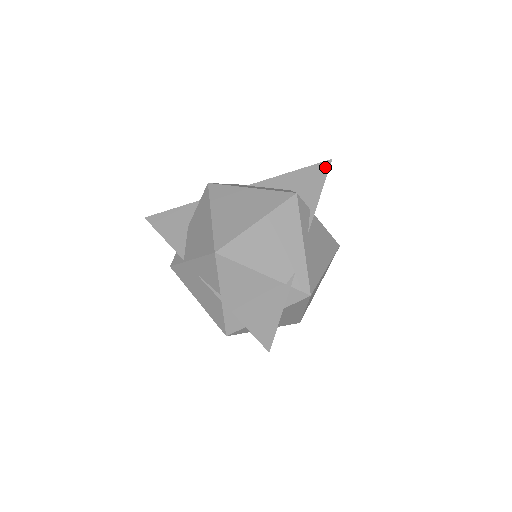
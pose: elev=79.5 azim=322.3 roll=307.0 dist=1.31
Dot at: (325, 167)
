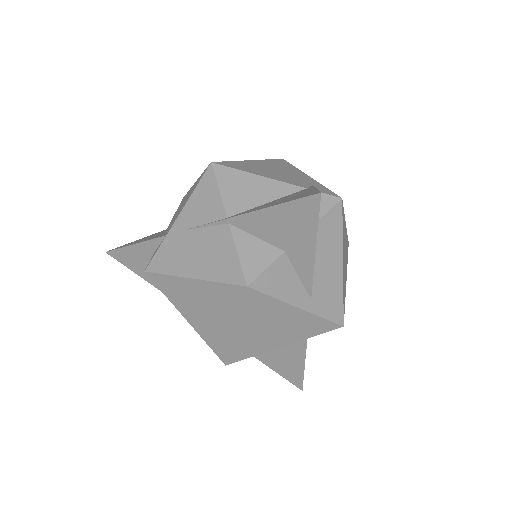
Dot at: occluded
